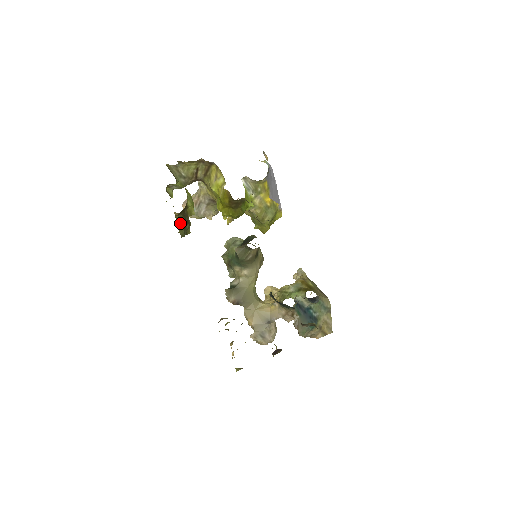
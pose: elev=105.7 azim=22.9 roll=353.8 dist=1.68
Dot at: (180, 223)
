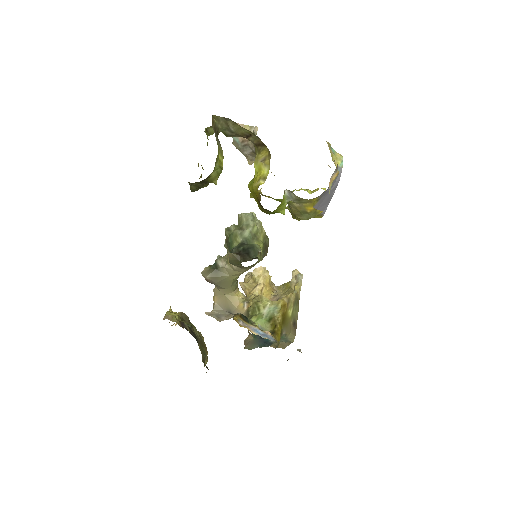
Dot at: (194, 184)
